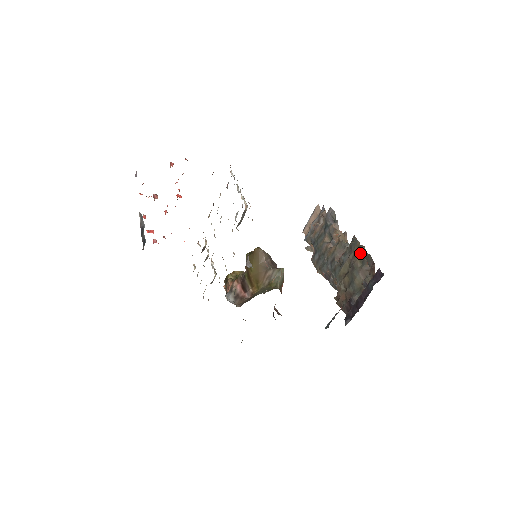
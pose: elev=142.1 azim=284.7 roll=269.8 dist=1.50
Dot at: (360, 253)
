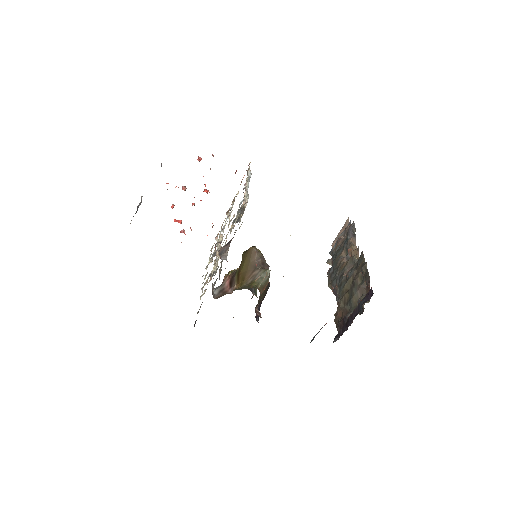
Dot at: (362, 270)
